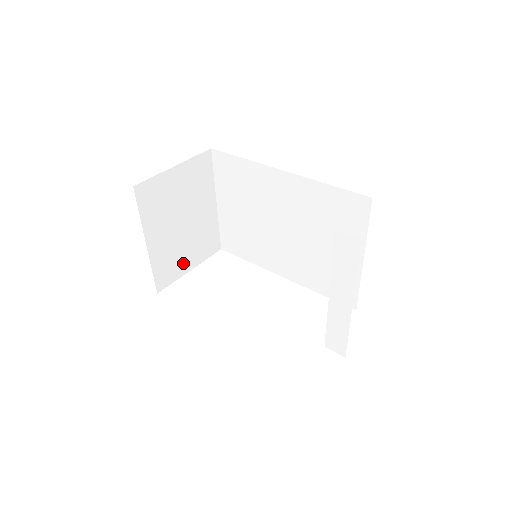
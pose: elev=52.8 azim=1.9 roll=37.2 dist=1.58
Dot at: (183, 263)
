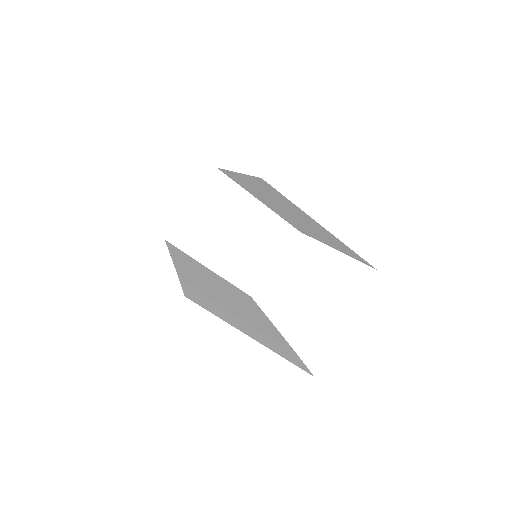
Dot at: (261, 264)
